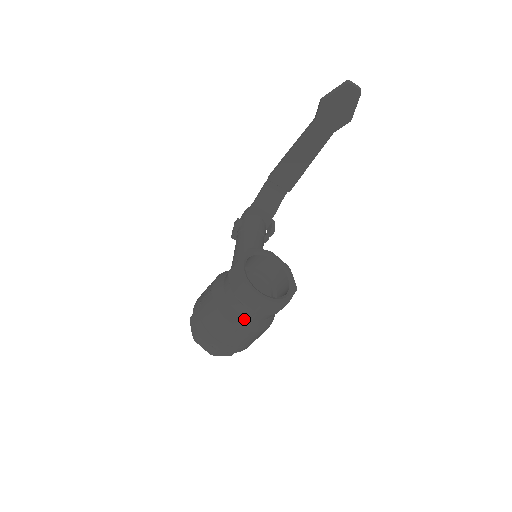
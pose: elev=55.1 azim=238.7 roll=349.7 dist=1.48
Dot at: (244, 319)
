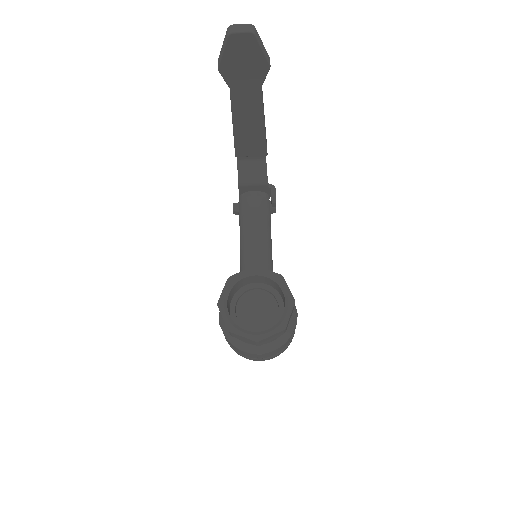
Dot at: (257, 347)
